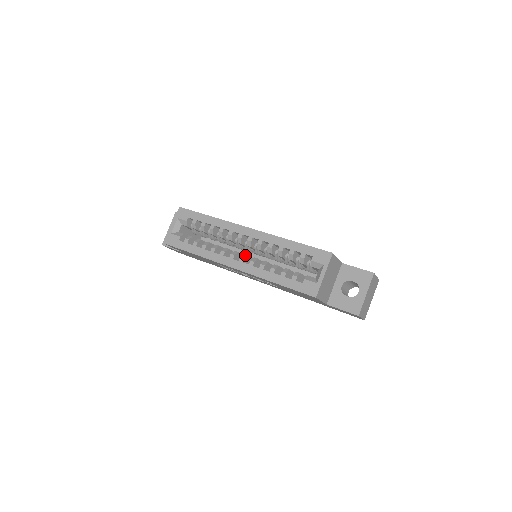
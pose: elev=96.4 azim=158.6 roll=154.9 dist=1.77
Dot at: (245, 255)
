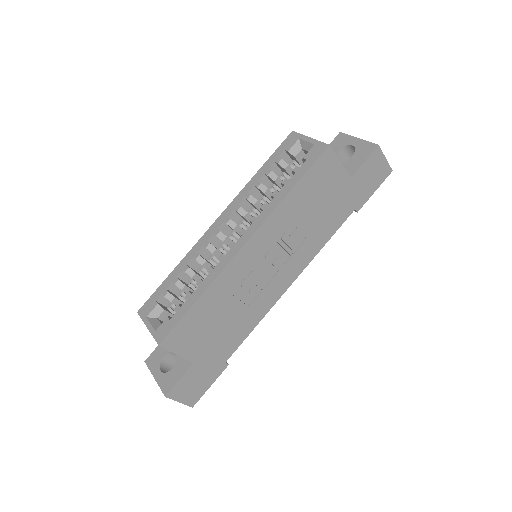
Dot at: (240, 231)
